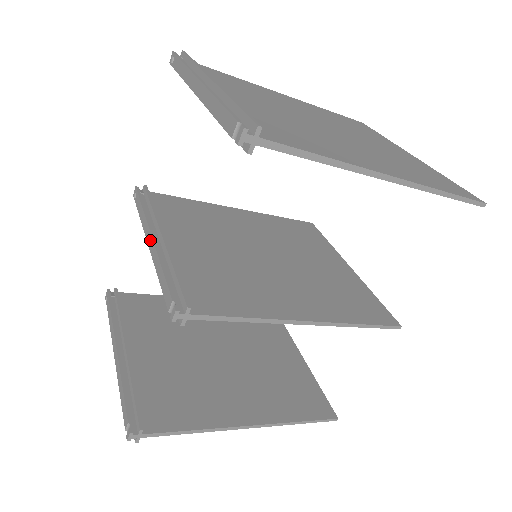
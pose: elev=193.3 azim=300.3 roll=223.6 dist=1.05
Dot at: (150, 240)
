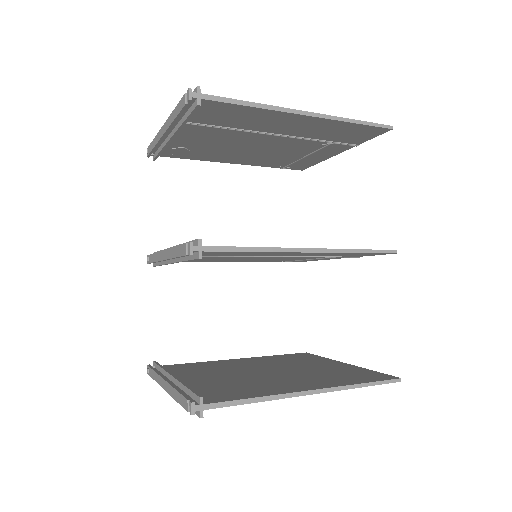
Dot at: (164, 254)
